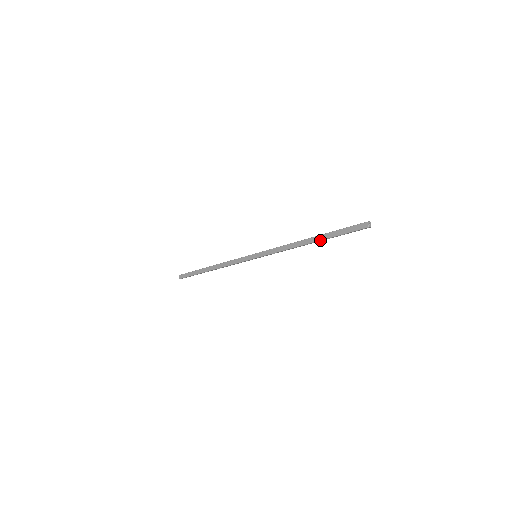
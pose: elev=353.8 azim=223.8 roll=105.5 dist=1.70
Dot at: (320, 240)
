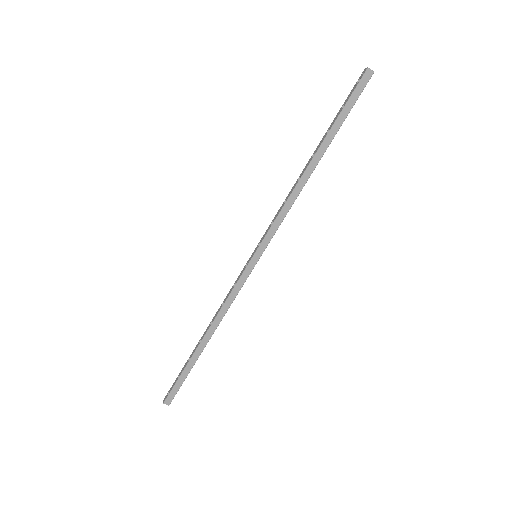
Dot at: occluded
